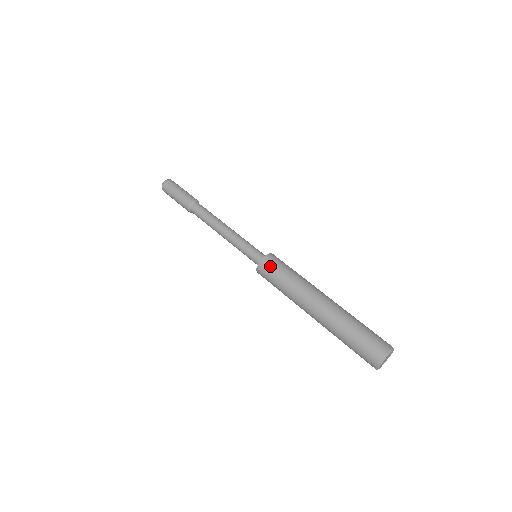
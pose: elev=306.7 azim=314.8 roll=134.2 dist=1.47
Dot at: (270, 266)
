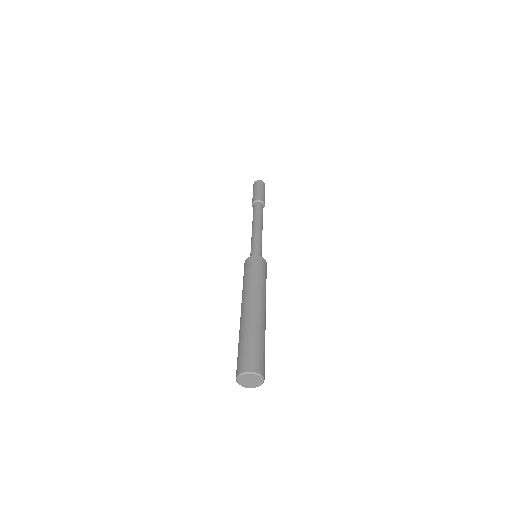
Dot at: (258, 263)
